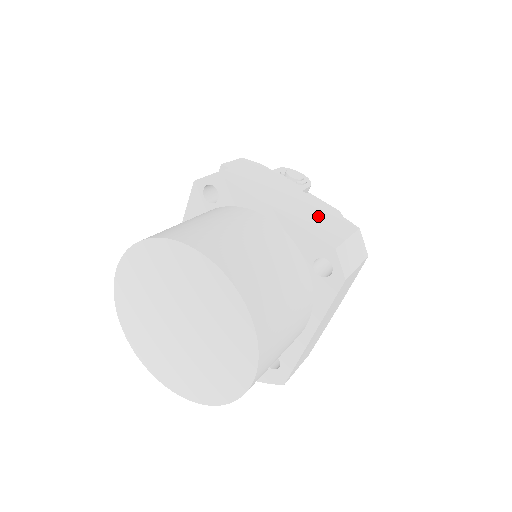
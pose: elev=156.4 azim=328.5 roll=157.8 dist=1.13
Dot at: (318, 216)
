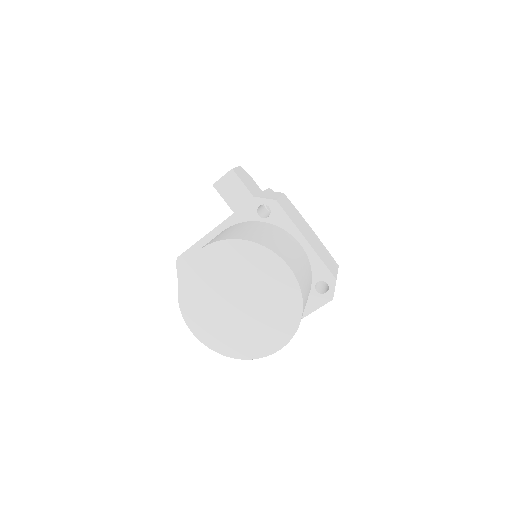
Dot at: (323, 252)
